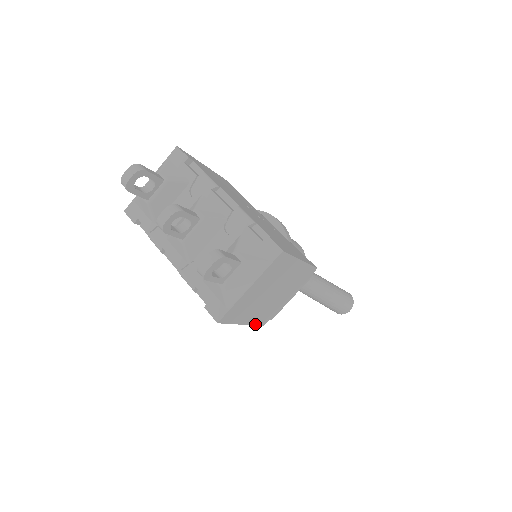
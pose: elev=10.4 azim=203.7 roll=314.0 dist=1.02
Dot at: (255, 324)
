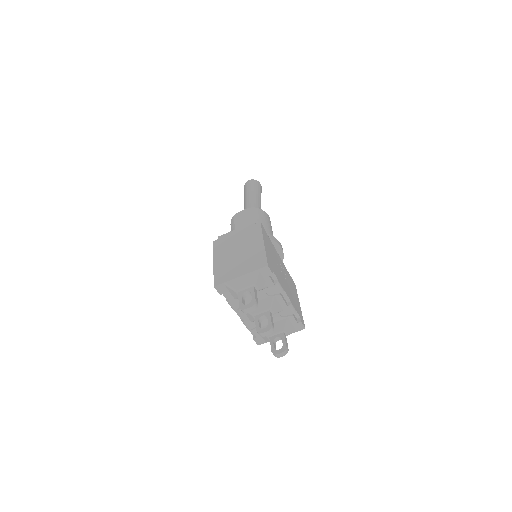
Dot at: occluded
